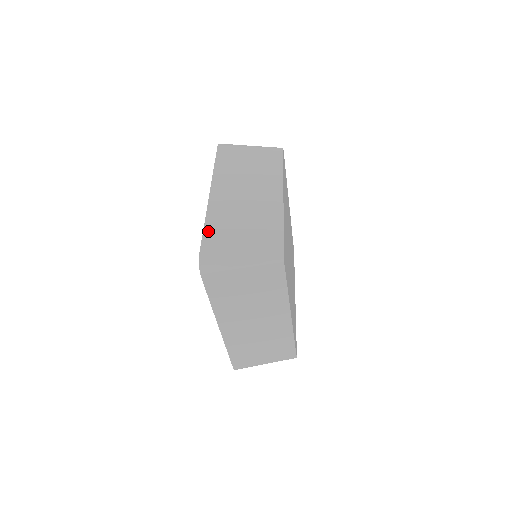
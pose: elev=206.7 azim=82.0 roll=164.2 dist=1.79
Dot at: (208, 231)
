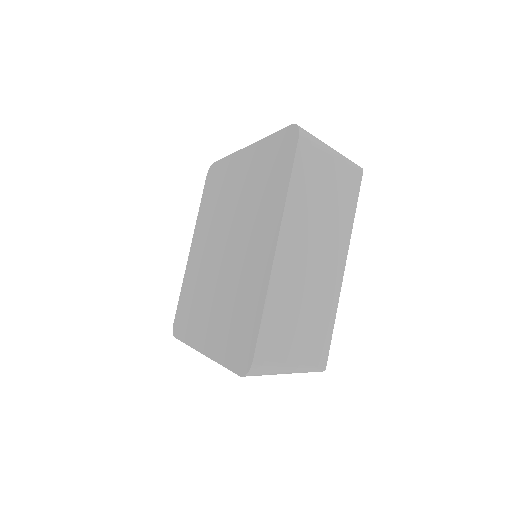
Dot at: occluded
